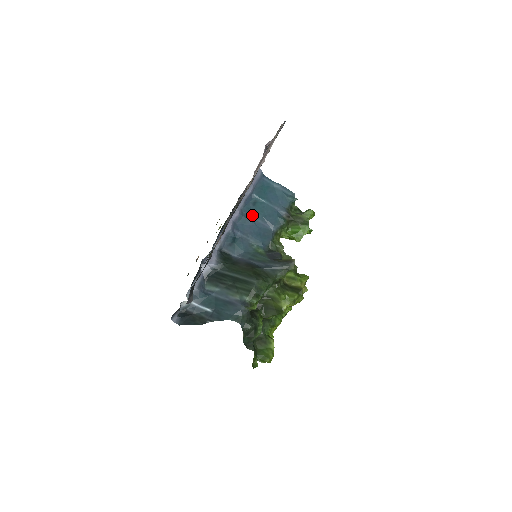
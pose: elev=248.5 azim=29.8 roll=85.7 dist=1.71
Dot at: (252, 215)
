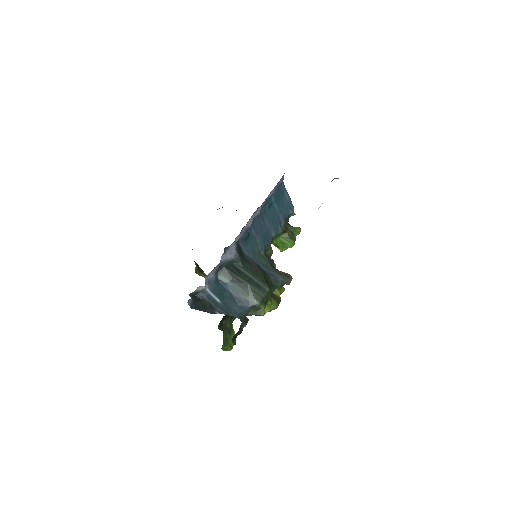
Dot at: (265, 216)
